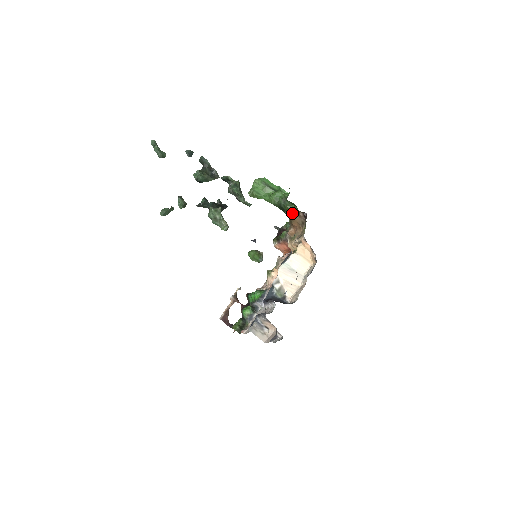
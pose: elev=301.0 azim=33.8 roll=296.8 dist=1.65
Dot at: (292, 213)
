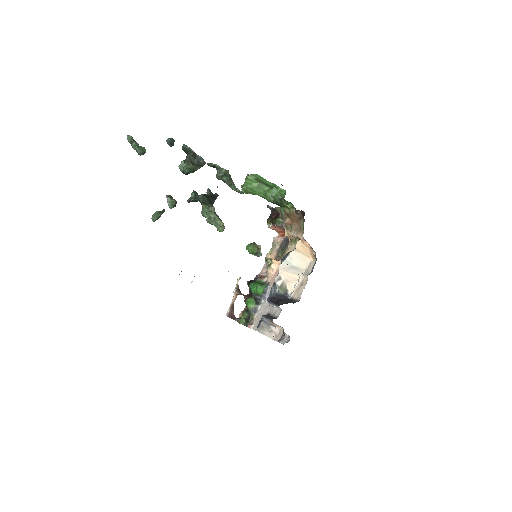
Dot at: (289, 209)
